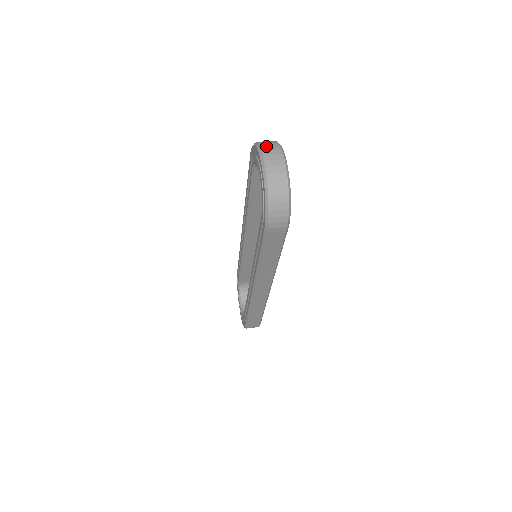
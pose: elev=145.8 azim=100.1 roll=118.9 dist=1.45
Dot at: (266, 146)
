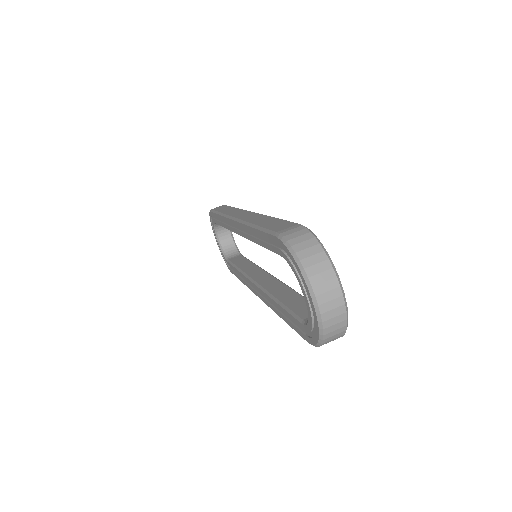
Dot at: (316, 274)
